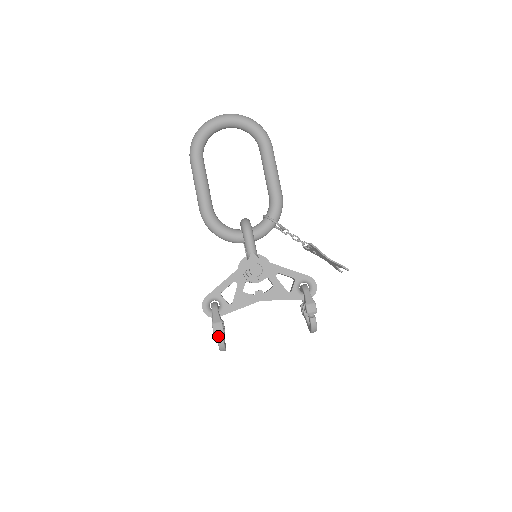
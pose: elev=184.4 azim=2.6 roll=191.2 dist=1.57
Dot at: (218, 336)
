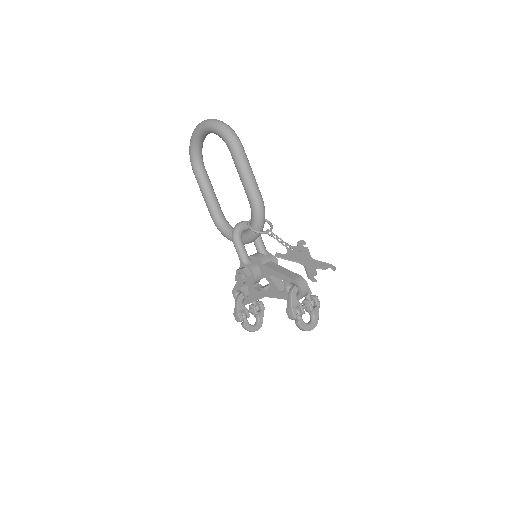
Dot at: (242, 323)
